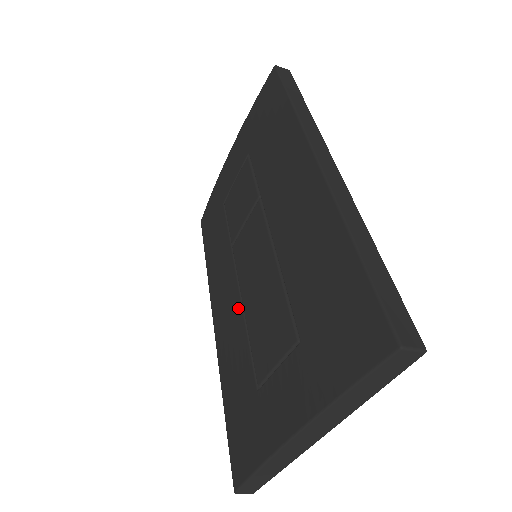
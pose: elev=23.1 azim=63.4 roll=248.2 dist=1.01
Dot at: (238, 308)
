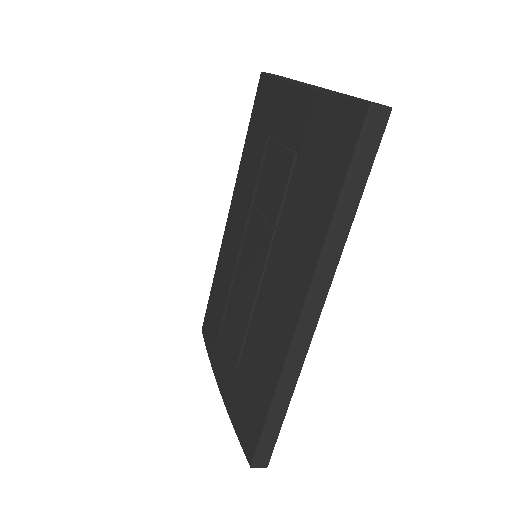
Dot at: (234, 262)
